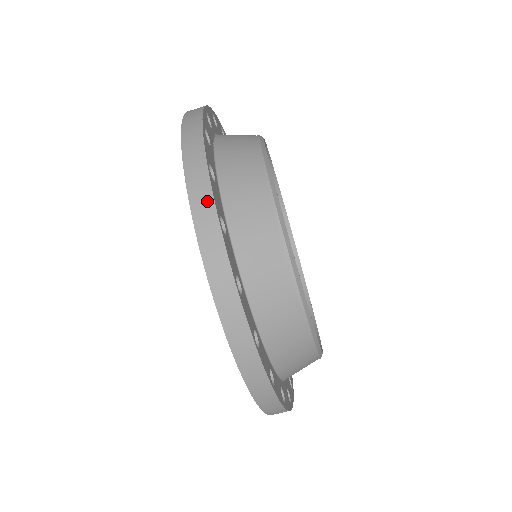
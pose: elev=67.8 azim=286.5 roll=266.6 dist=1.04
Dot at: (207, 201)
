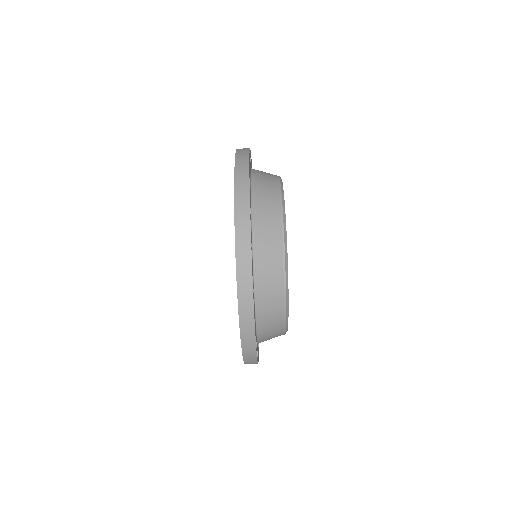
Dot at: (252, 345)
